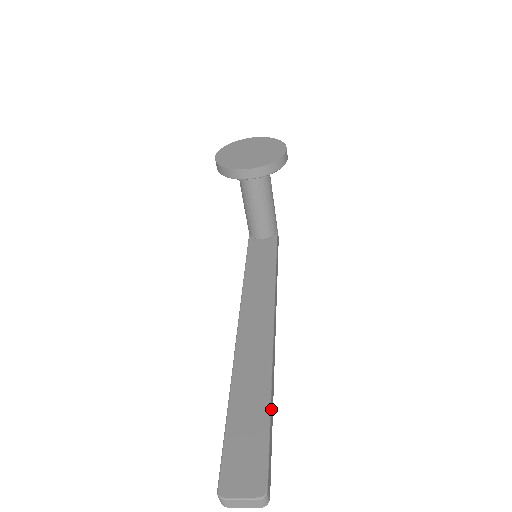
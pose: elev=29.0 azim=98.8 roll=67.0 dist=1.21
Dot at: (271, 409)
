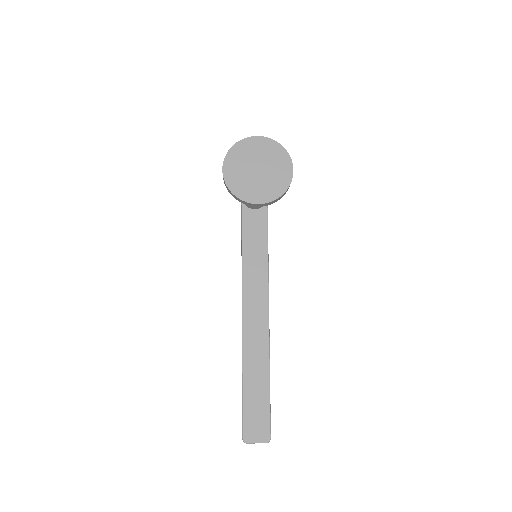
Dot at: occluded
